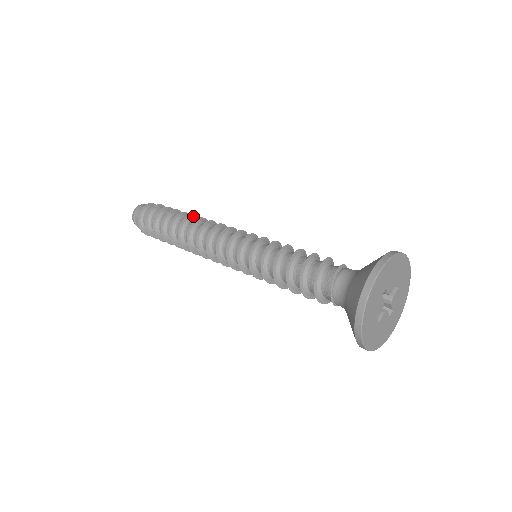
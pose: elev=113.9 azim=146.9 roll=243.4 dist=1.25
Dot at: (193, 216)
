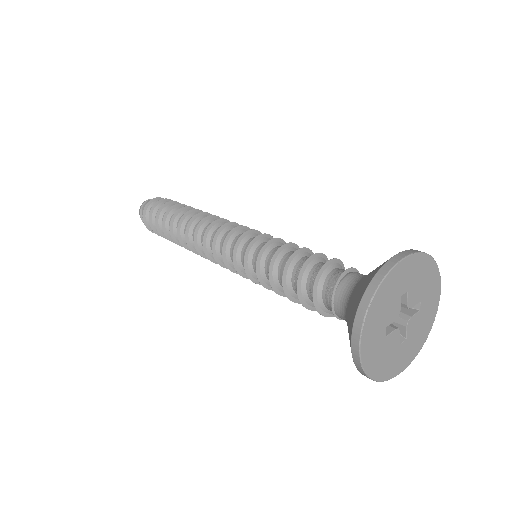
Dot at: occluded
